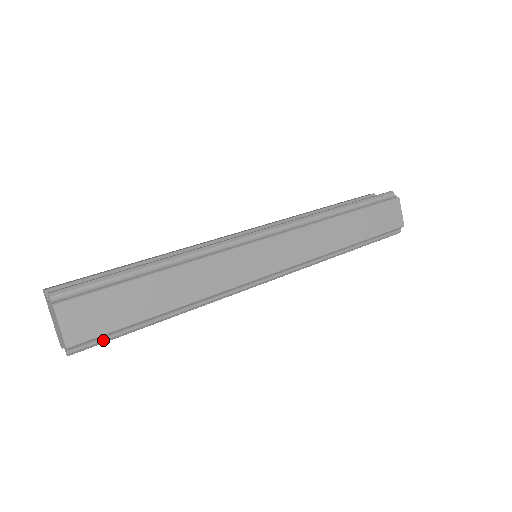
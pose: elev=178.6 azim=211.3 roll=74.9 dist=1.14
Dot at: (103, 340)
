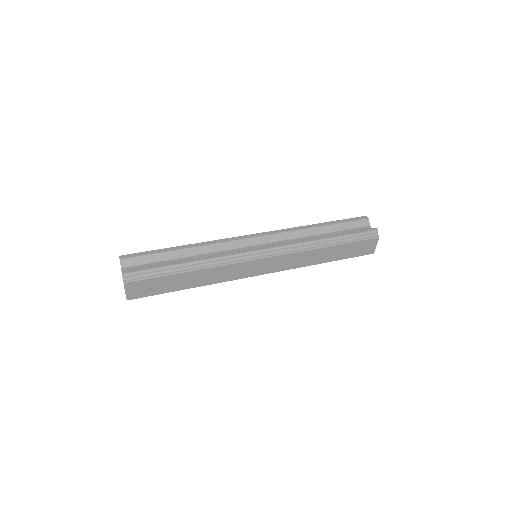
Dot at: occluded
